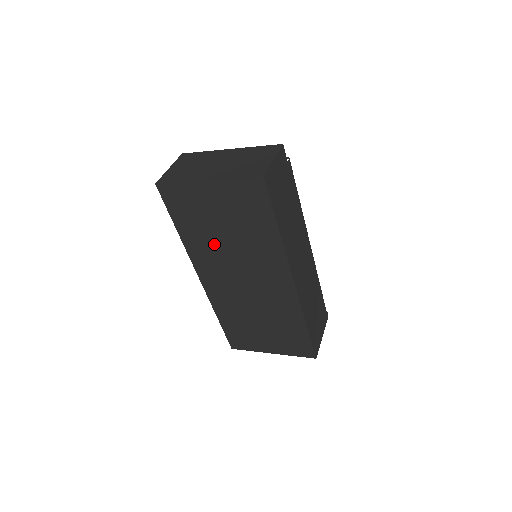
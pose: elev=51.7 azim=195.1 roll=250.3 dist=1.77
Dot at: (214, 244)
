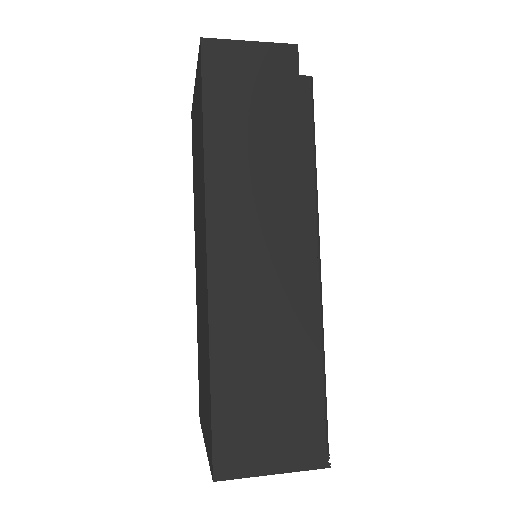
Dot at: occluded
